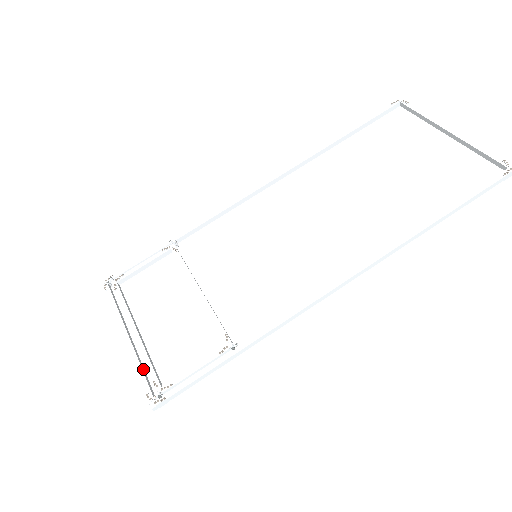
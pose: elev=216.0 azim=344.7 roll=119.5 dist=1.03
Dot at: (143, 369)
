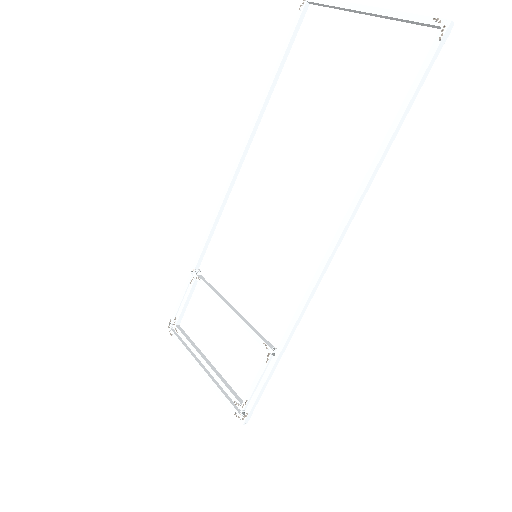
Dot at: (225, 393)
